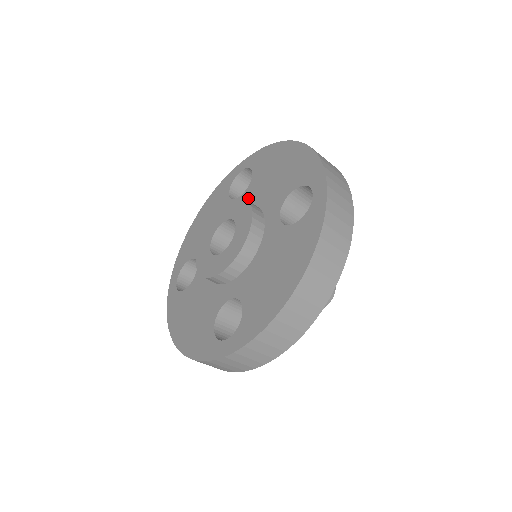
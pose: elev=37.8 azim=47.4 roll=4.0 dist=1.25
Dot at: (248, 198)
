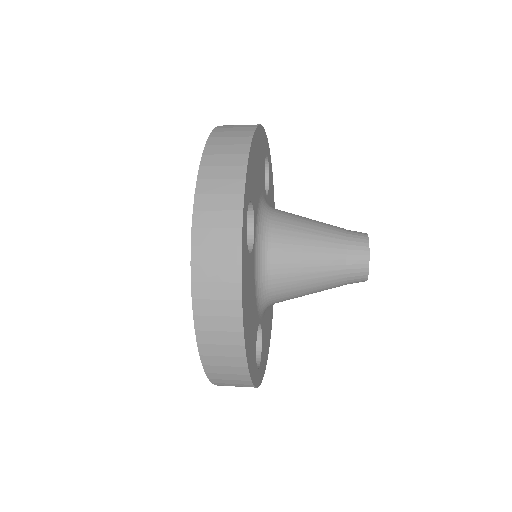
Dot at: occluded
